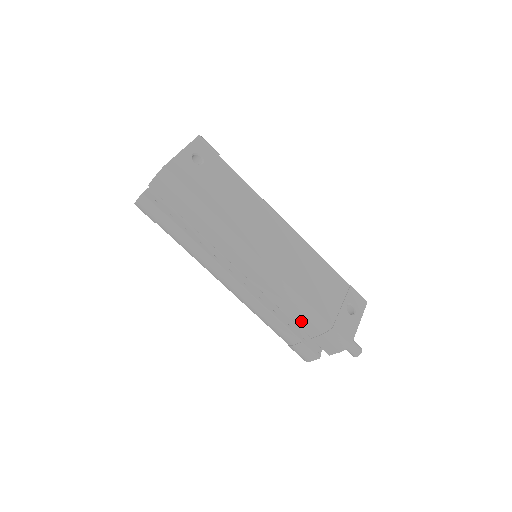
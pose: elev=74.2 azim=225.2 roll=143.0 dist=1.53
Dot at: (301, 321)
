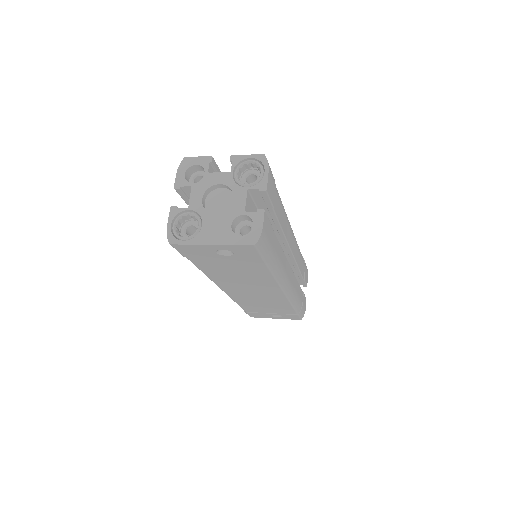
Dot at: occluded
